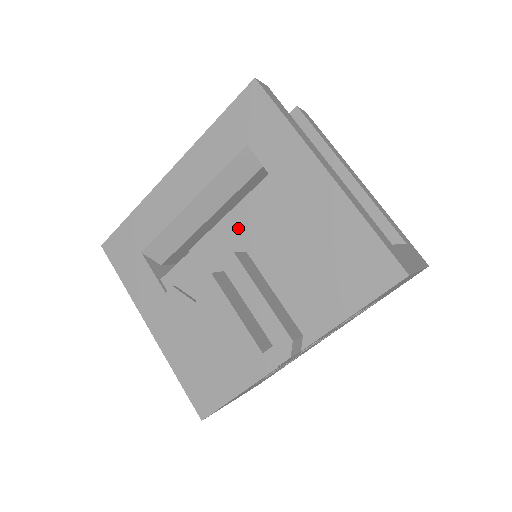
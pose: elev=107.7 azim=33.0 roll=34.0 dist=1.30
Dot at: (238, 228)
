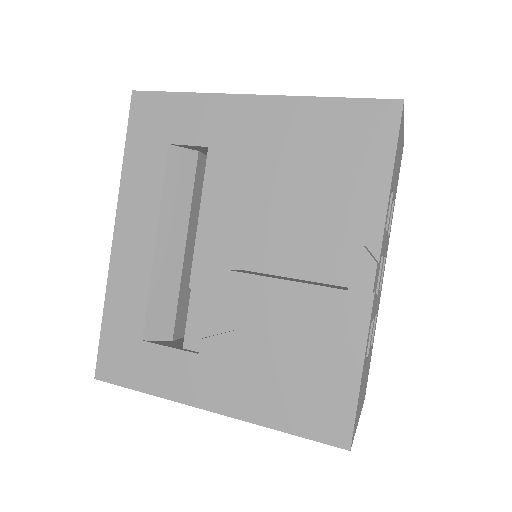
Dot at: (219, 218)
